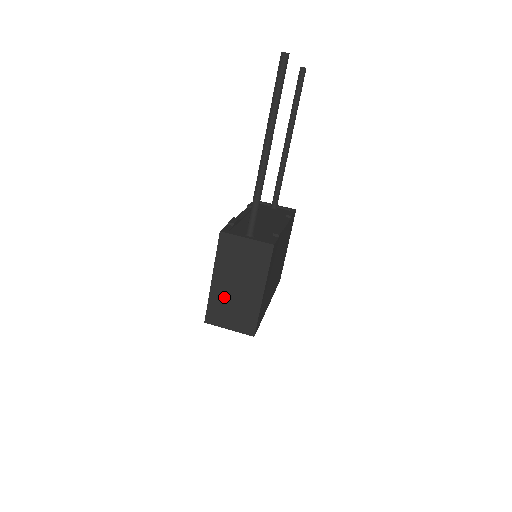
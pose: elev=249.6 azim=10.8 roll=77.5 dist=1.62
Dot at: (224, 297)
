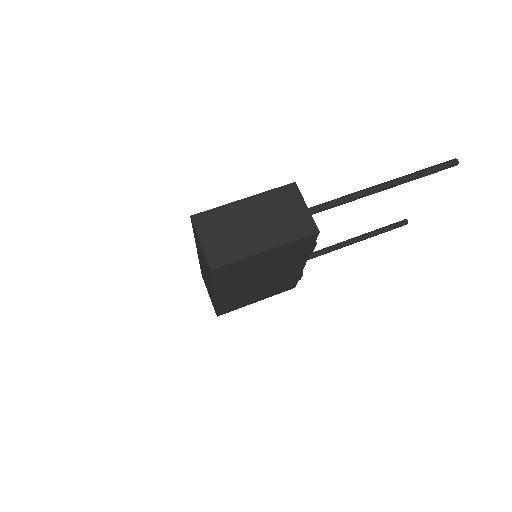
Dot at: (233, 219)
